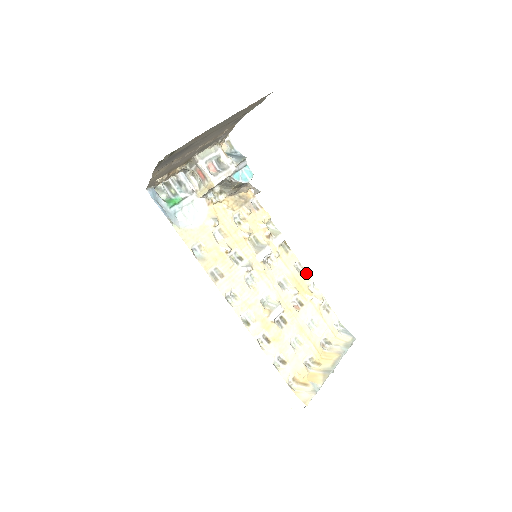
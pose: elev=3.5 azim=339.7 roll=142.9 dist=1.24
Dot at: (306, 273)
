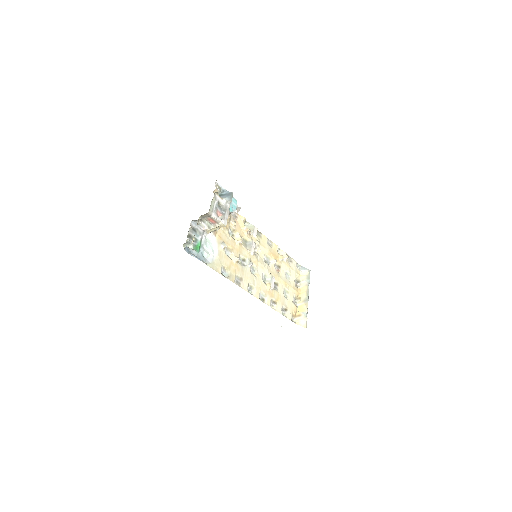
Dot at: (274, 244)
